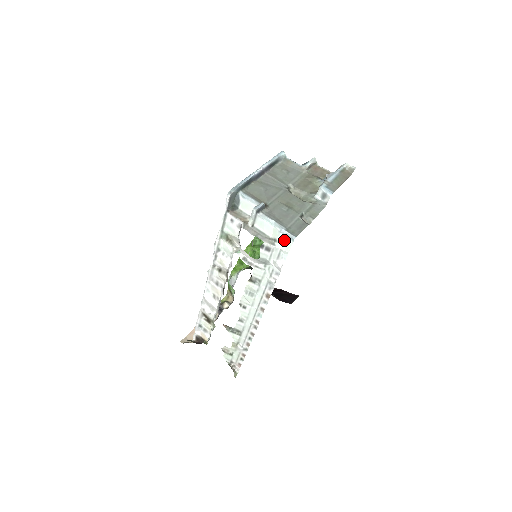
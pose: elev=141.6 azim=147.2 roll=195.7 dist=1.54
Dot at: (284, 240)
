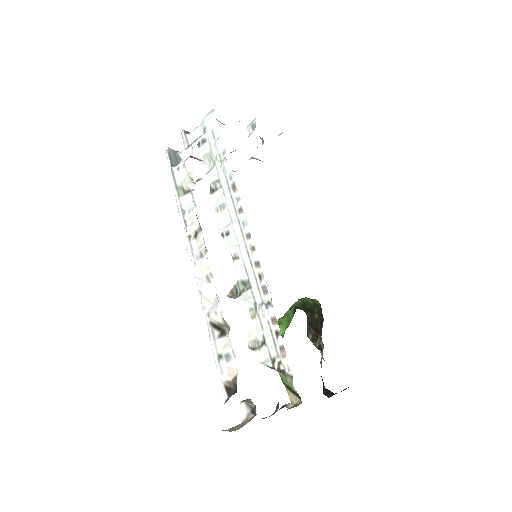
Dot at: (208, 120)
